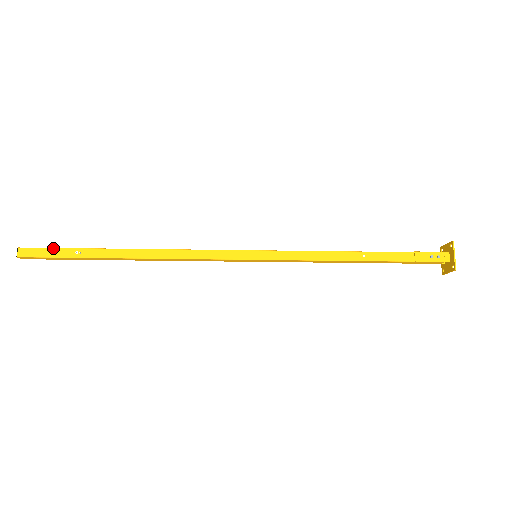
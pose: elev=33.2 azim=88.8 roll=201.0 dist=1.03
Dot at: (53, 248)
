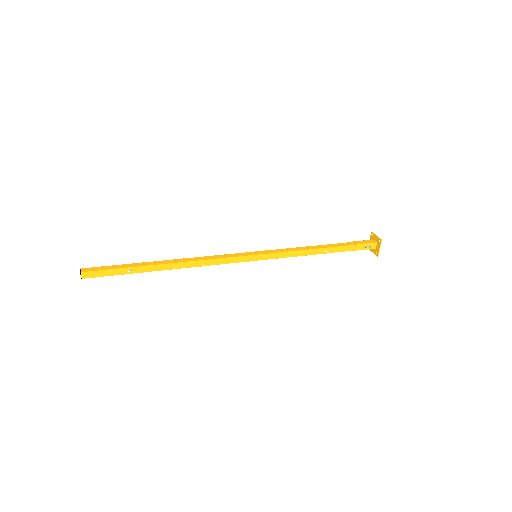
Dot at: (109, 270)
